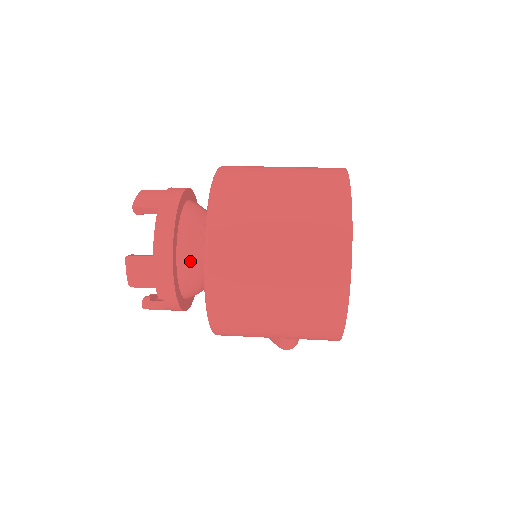
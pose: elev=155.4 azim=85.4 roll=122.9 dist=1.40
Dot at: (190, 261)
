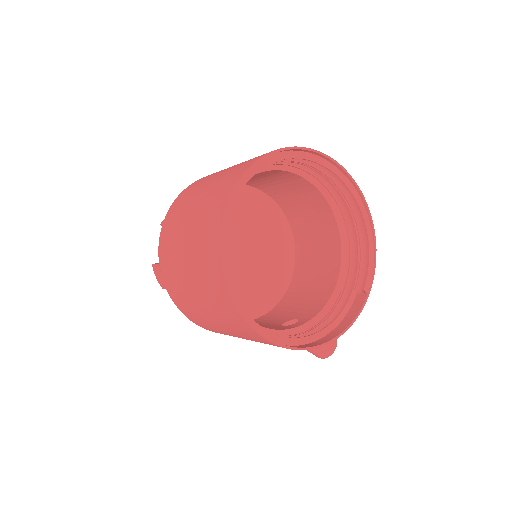
Dot at: occluded
